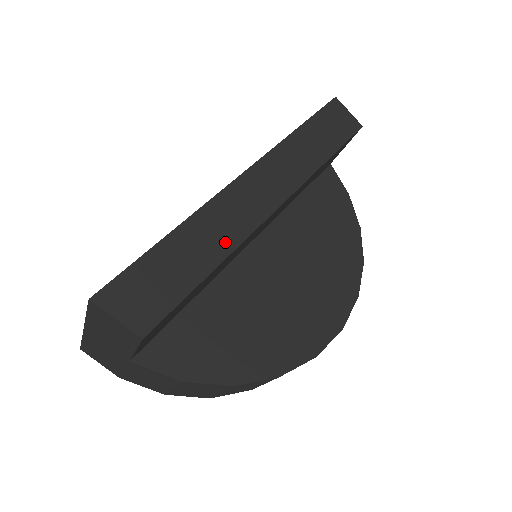
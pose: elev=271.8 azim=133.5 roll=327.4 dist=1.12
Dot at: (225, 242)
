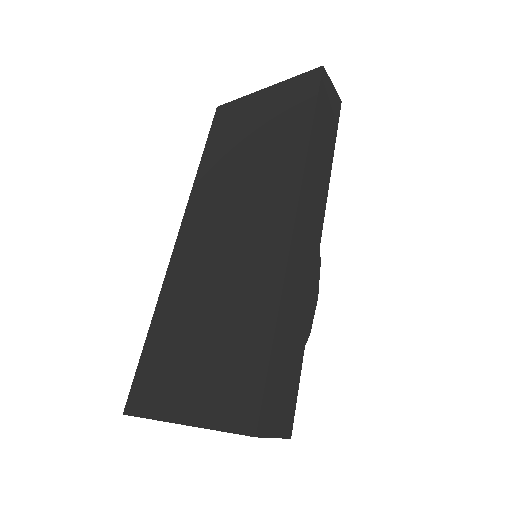
Dot at: (305, 304)
